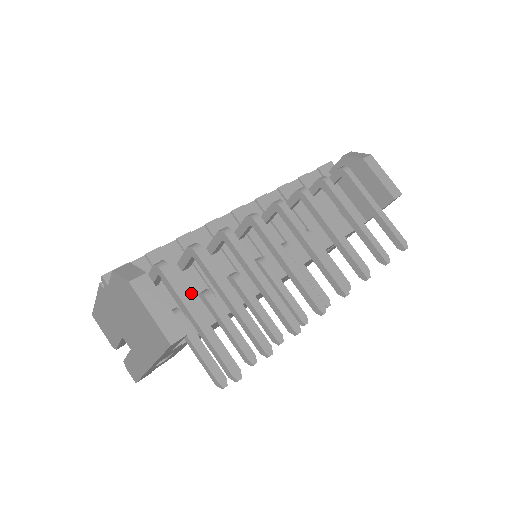
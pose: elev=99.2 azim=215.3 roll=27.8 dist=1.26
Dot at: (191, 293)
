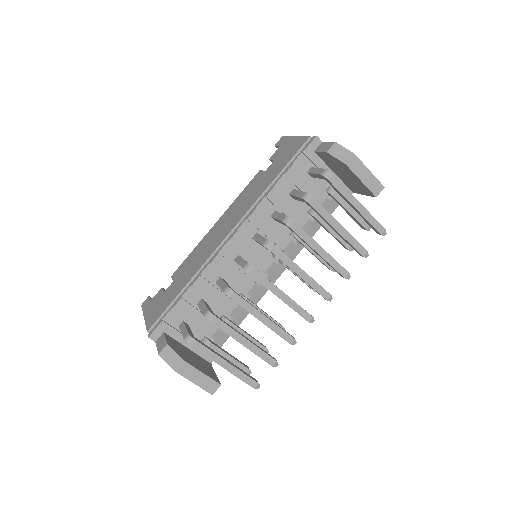
Dot at: occluded
